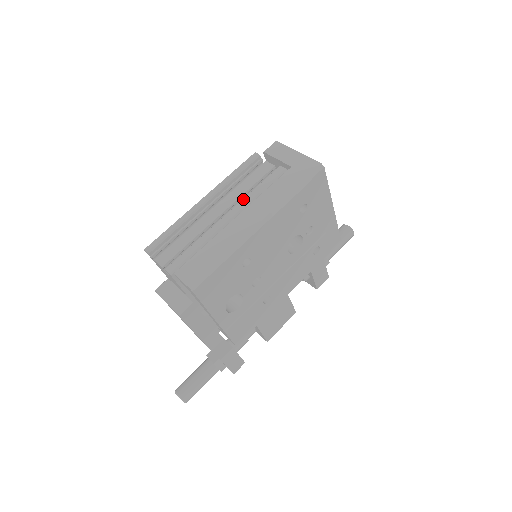
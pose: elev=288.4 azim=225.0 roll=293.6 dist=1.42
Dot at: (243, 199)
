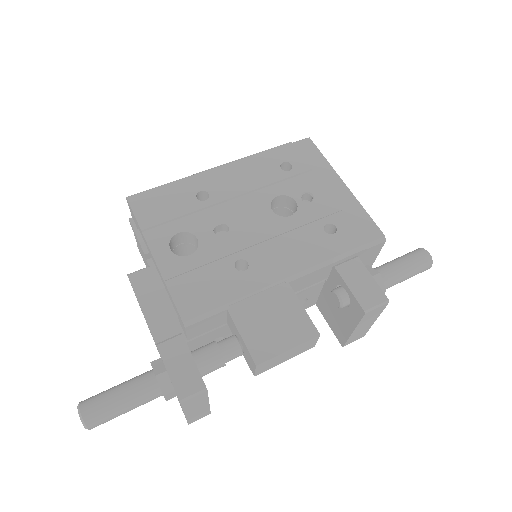
Dot at: occluded
